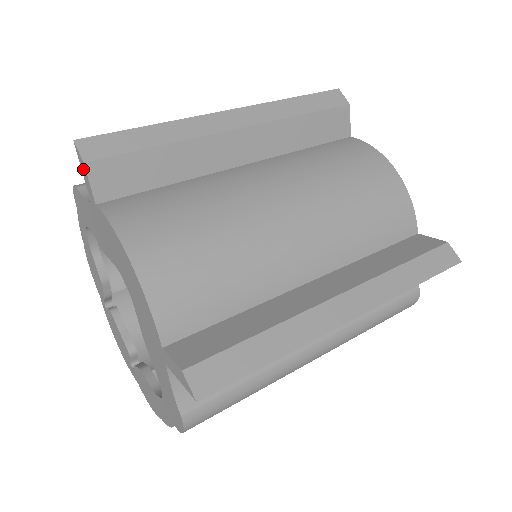
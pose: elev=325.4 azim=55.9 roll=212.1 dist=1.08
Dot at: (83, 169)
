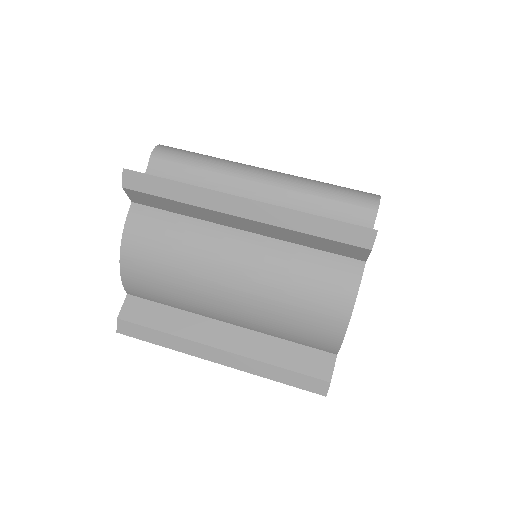
Dot at: occluded
